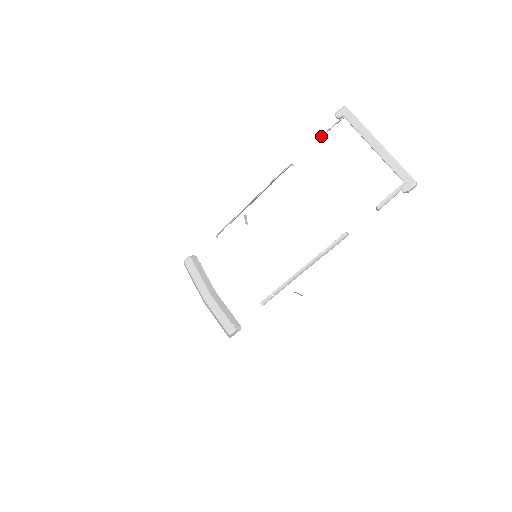
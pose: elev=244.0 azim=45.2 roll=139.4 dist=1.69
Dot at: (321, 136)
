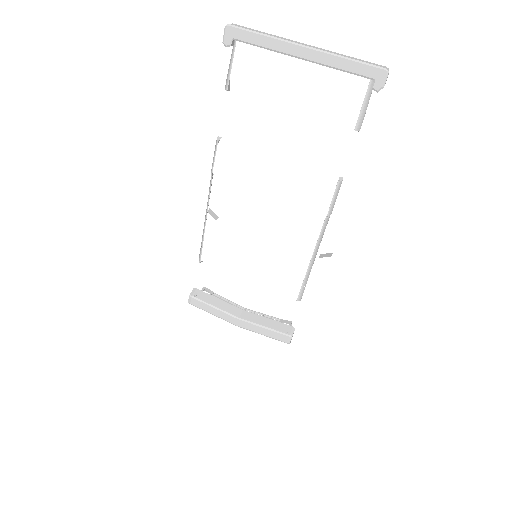
Dot at: (227, 84)
